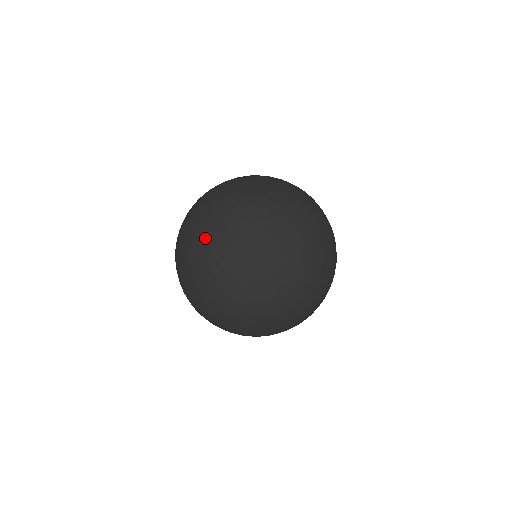
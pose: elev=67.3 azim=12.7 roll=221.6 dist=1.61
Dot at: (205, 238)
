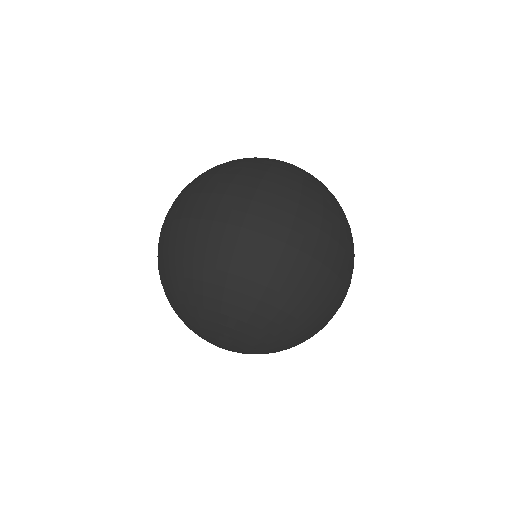
Dot at: (174, 303)
